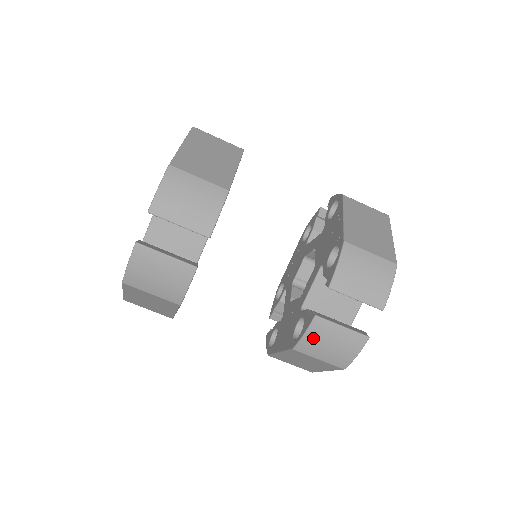
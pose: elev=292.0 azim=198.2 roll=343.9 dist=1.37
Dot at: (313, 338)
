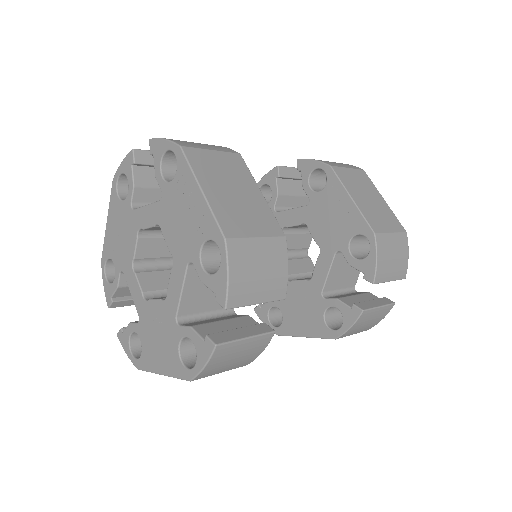
Dot at: (357, 326)
